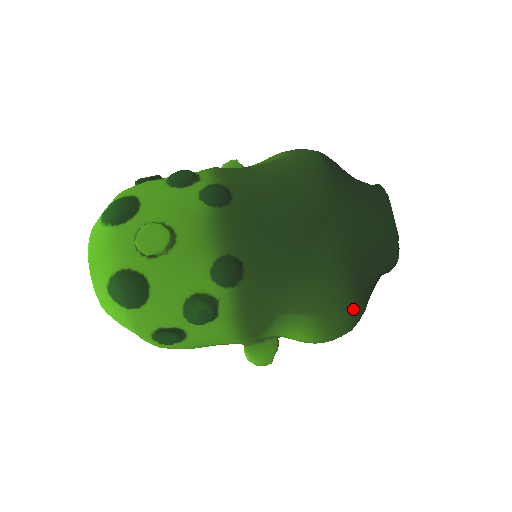
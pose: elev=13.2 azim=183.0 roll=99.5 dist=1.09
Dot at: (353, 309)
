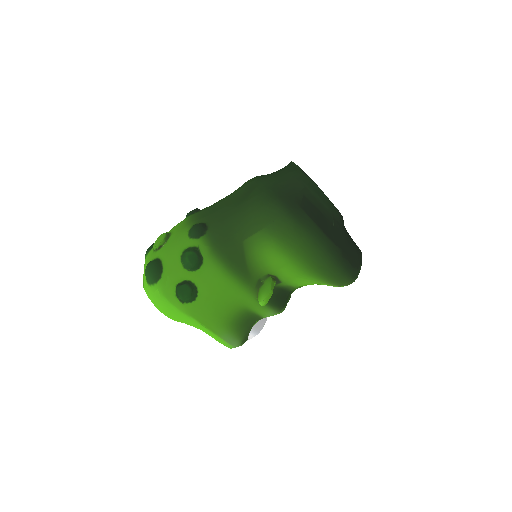
Dot at: (286, 212)
